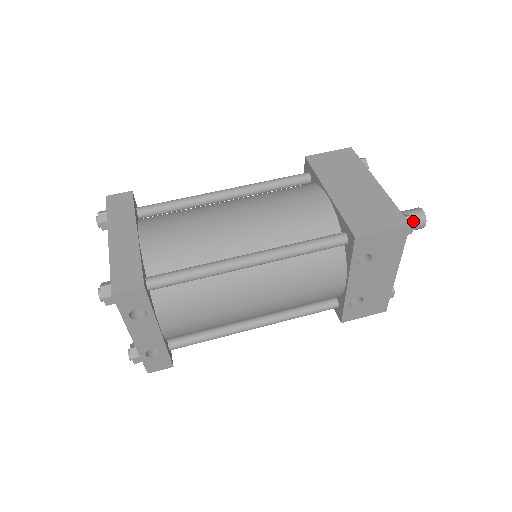
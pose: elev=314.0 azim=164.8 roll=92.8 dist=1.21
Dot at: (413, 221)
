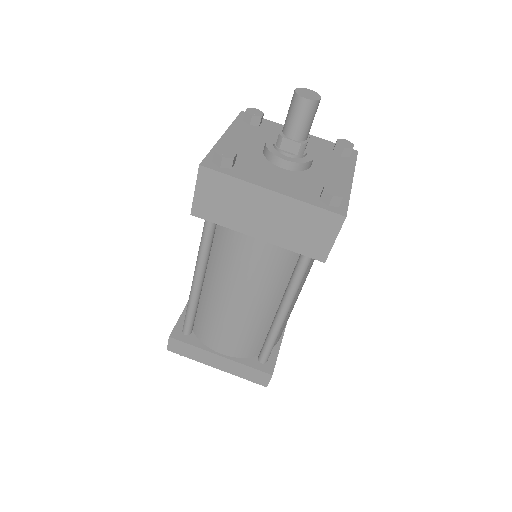
Dot at: (311, 118)
